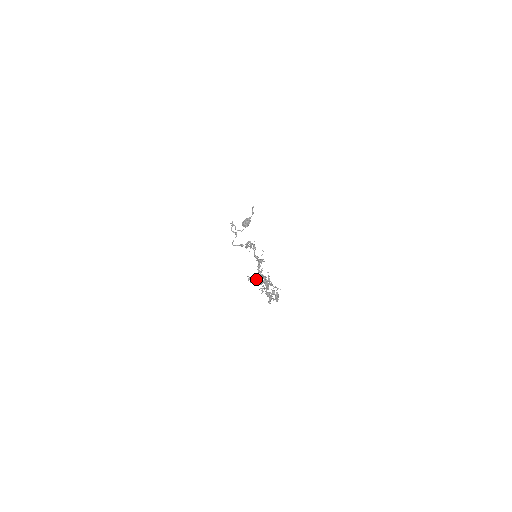
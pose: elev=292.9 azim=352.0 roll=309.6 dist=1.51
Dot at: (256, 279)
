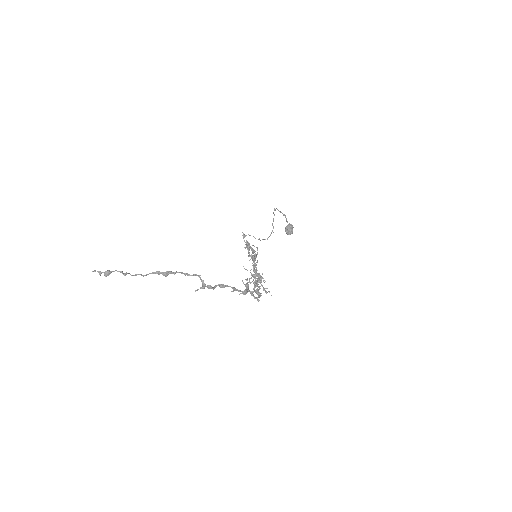
Dot at: (114, 271)
